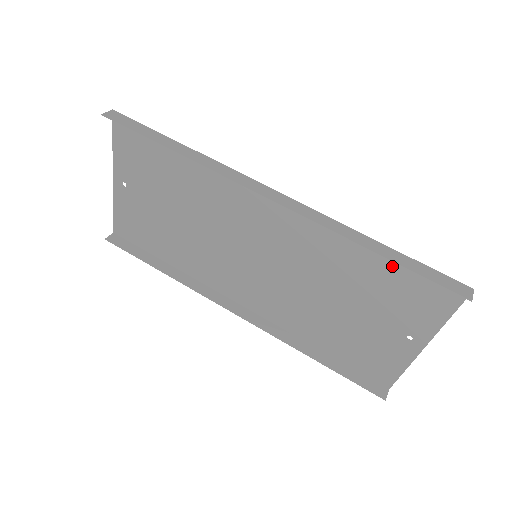
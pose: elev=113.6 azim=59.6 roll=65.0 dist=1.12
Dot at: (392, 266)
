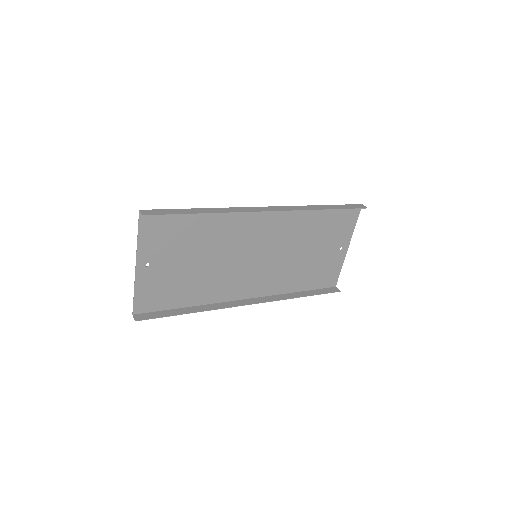
Dot at: (329, 214)
